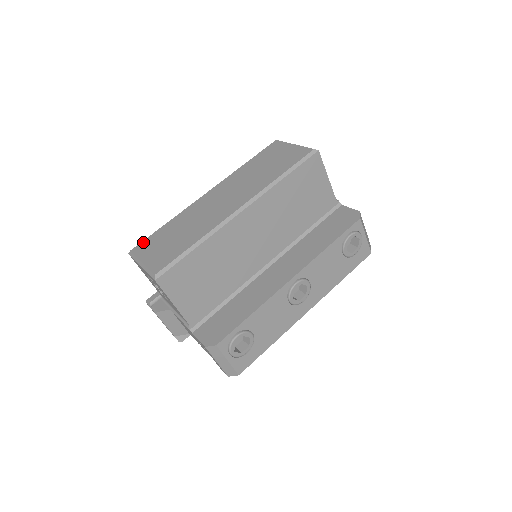
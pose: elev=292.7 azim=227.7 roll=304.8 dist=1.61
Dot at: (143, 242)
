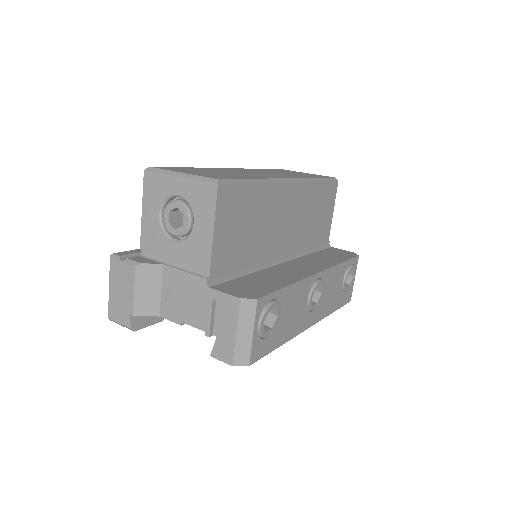
Dot at: (167, 167)
